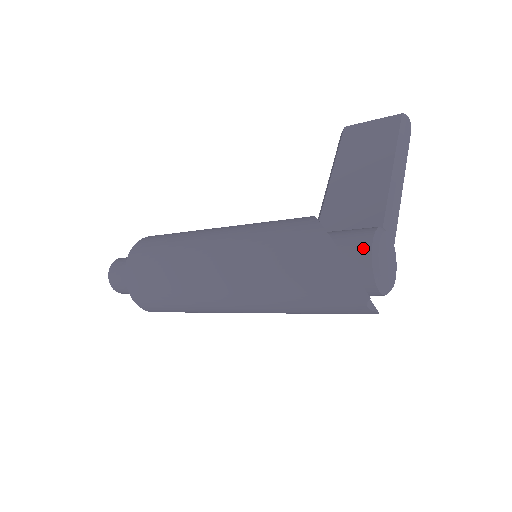
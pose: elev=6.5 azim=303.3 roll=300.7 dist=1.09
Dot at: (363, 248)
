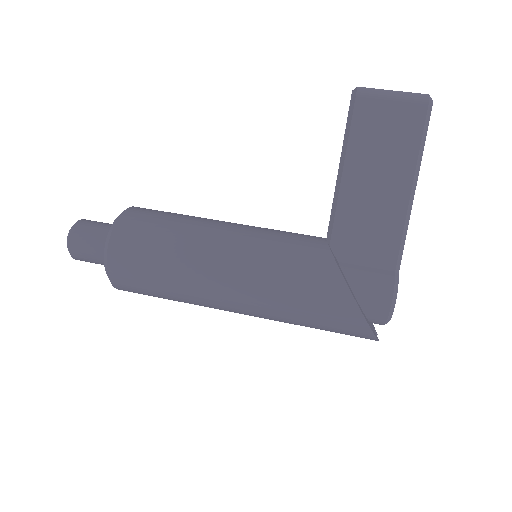
Dot at: (382, 308)
